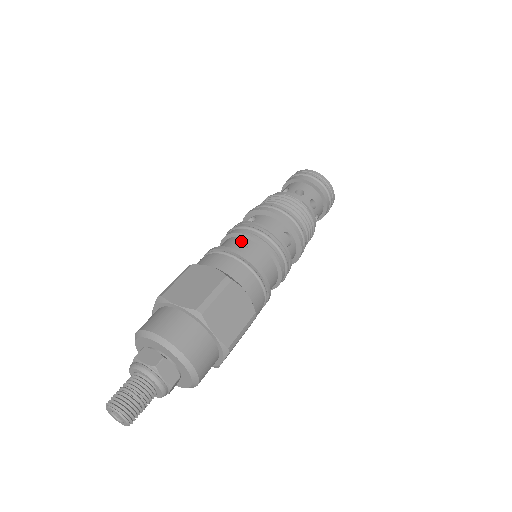
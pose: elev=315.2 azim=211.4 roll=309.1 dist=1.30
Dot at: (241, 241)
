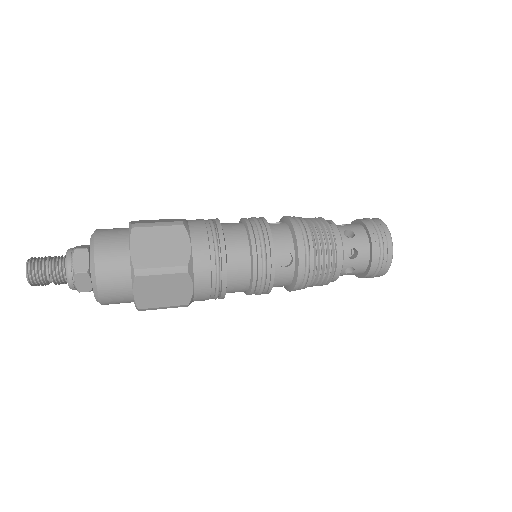
Dot at: occluded
